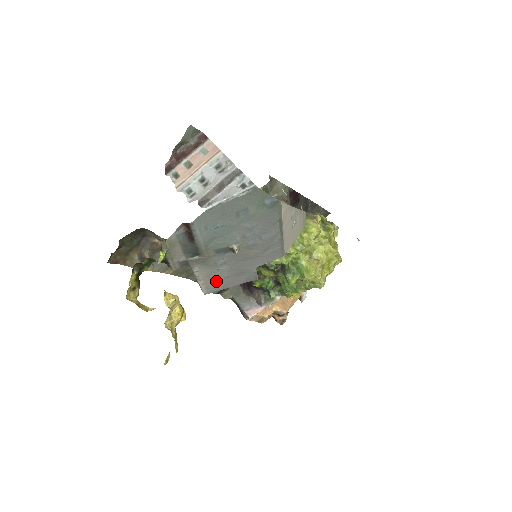
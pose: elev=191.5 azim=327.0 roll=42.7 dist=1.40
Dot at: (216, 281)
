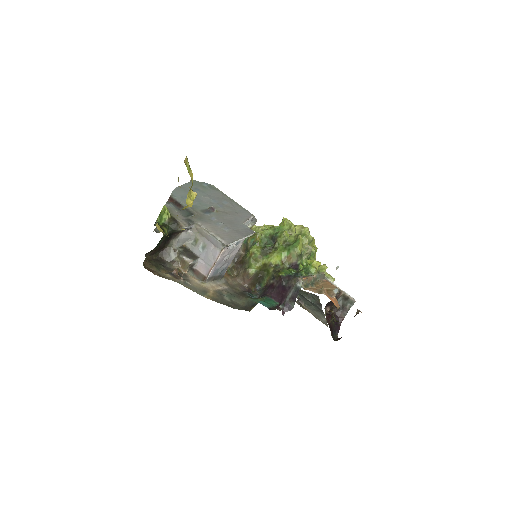
Dot at: (224, 234)
